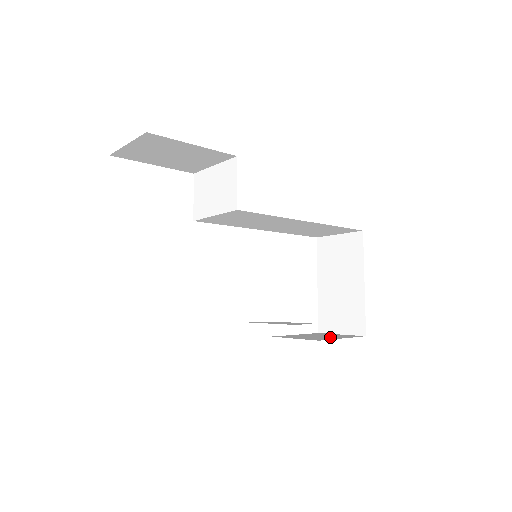
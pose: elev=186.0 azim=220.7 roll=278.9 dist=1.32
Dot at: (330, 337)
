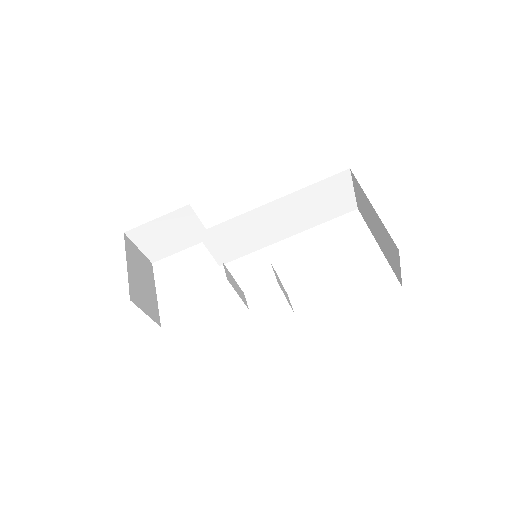
Dot at: occluded
